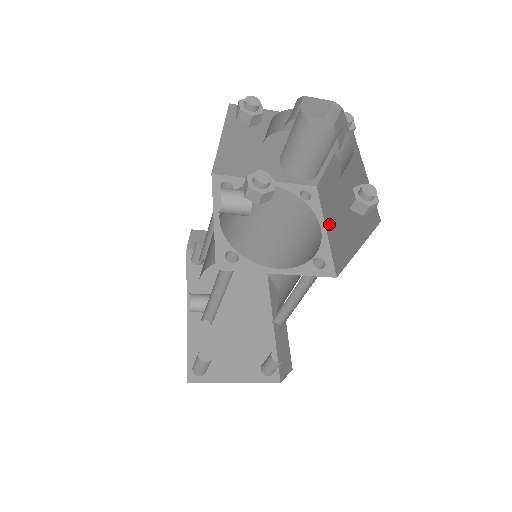
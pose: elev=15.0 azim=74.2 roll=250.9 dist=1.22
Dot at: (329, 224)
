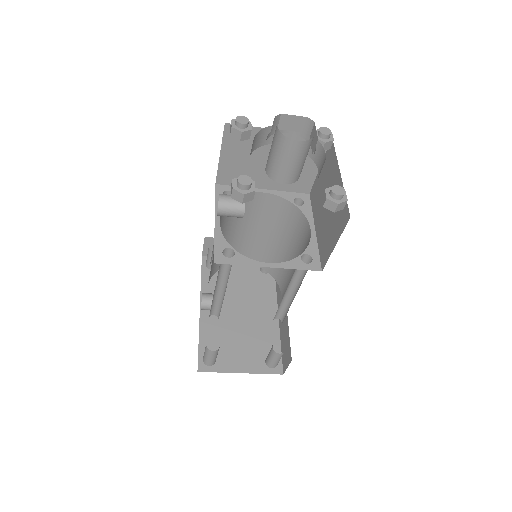
Dot at: (317, 225)
